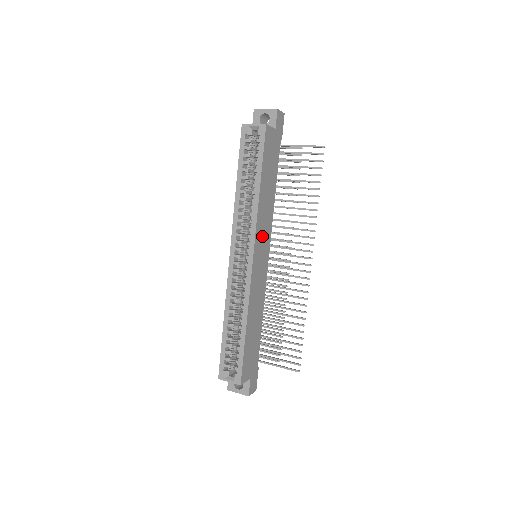
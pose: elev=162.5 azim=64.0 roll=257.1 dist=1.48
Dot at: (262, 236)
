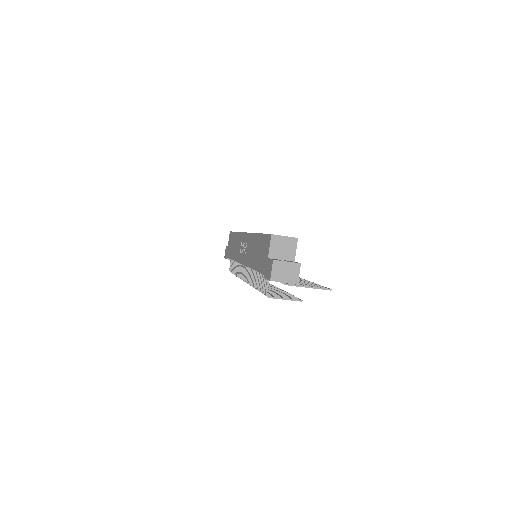
Dot at: occluded
